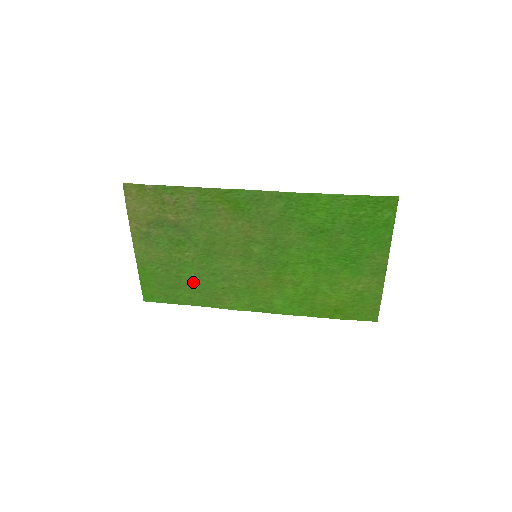
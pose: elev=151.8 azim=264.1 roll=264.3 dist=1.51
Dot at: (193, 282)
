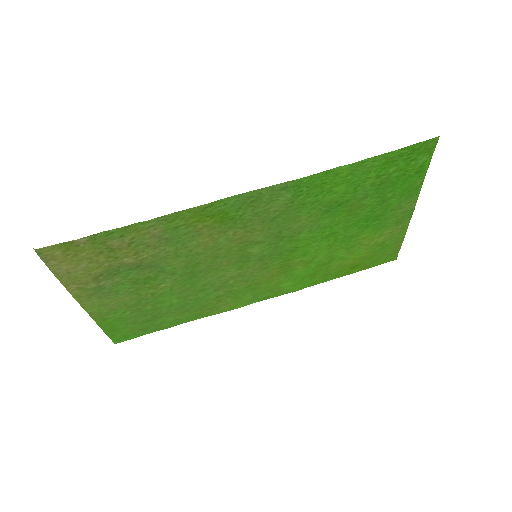
Dot at: (176, 306)
